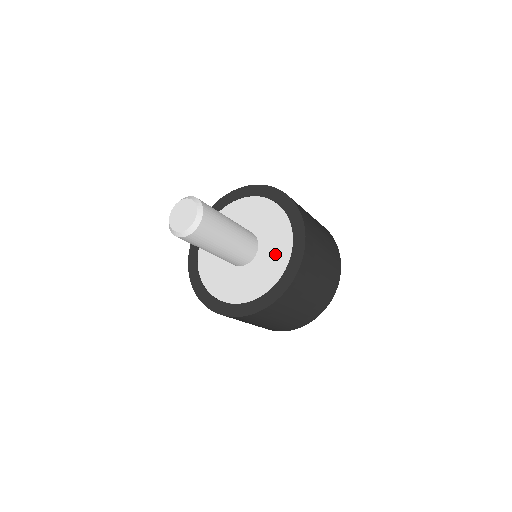
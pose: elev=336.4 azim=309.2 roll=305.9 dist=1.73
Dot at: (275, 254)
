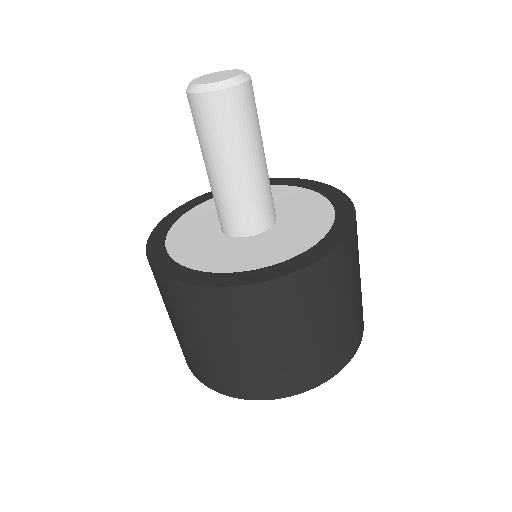
Dot at: (306, 224)
